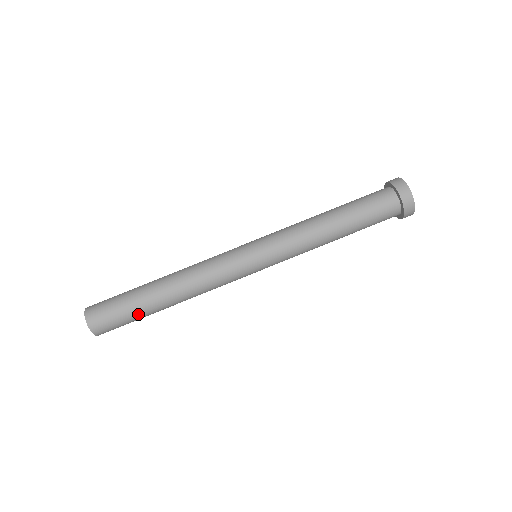
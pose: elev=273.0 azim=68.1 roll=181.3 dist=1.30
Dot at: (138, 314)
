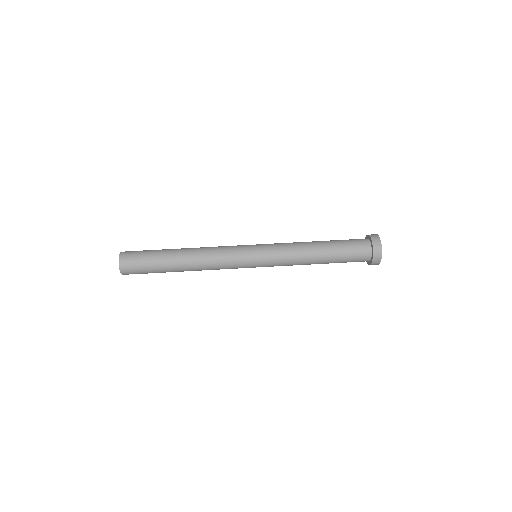
Dot at: (159, 272)
